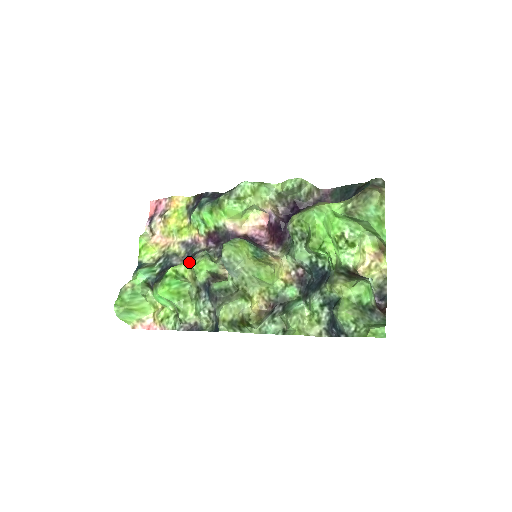
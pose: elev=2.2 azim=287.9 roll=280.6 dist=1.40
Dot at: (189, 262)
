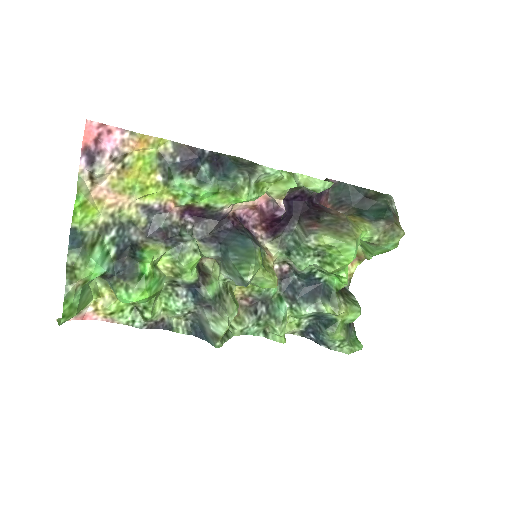
Dot at: (169, 251)
